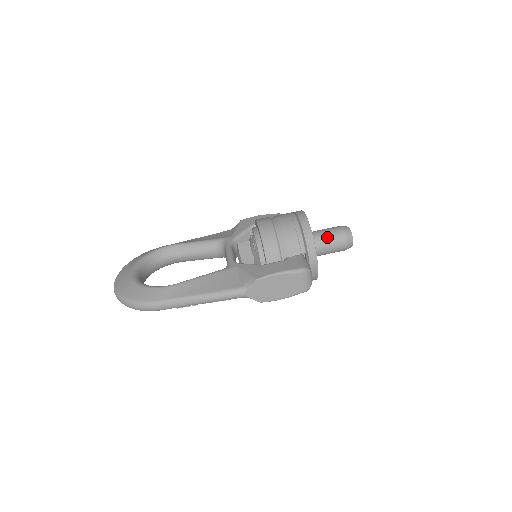
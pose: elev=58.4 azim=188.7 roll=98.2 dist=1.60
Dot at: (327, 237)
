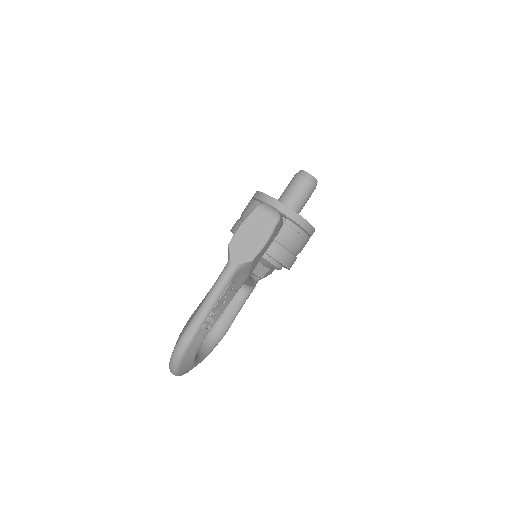
Dot at: (286, 190)
